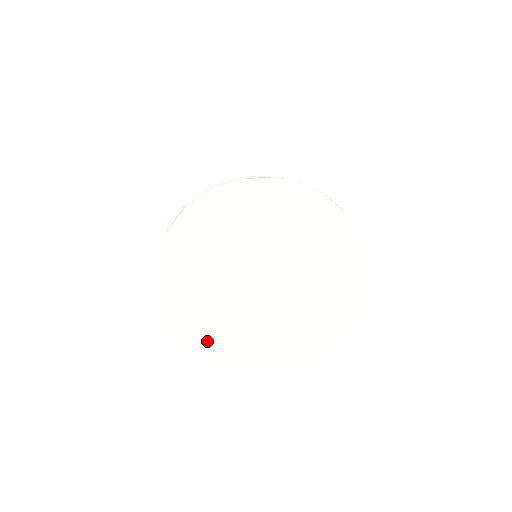
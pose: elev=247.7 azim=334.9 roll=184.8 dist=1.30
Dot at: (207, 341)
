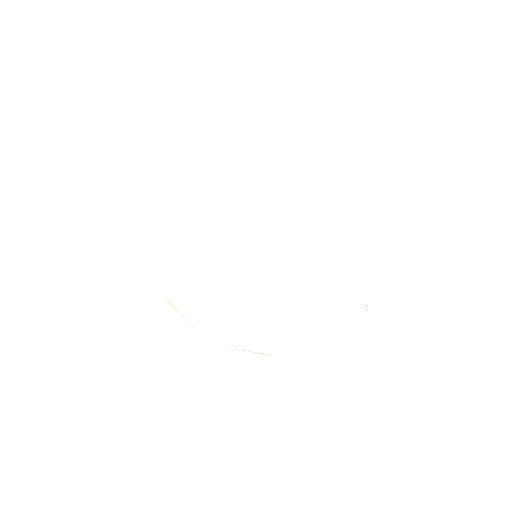
Dot at: (195, 287)
